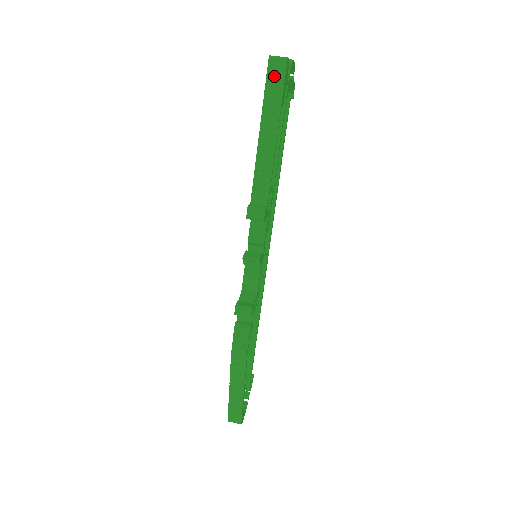
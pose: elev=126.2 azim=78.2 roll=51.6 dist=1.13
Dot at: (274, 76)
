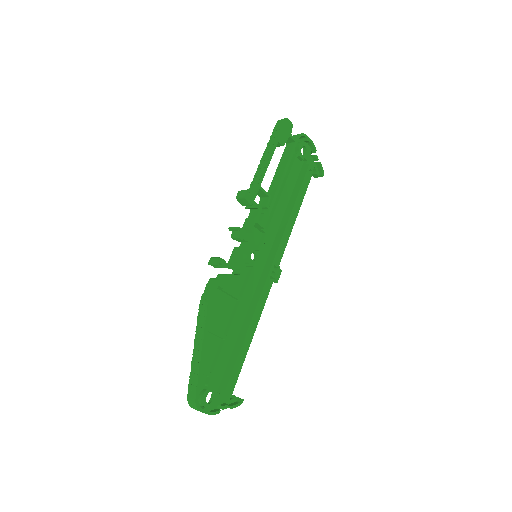
Dot at: (277, 127)
